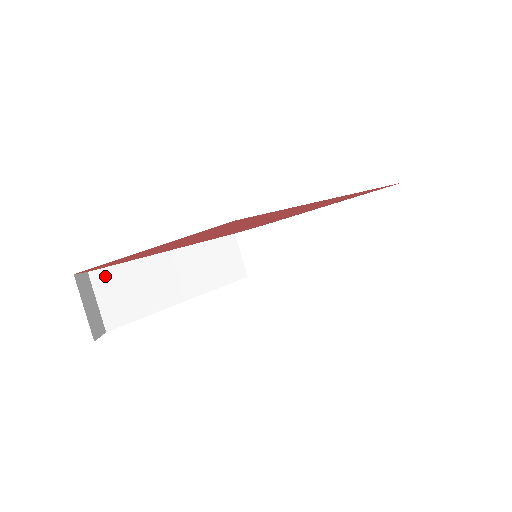
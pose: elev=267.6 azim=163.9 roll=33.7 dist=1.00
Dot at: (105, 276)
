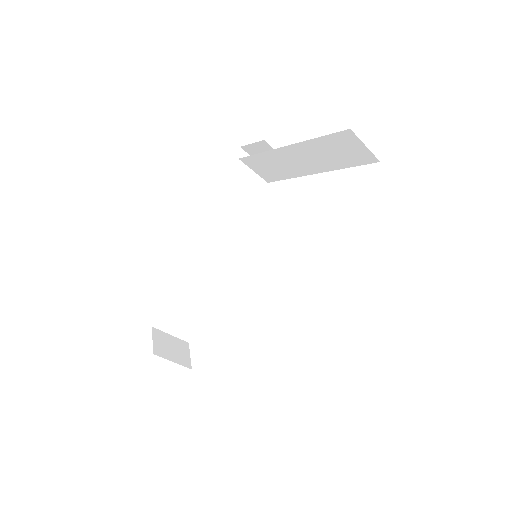
Dot at: (162, 317)
